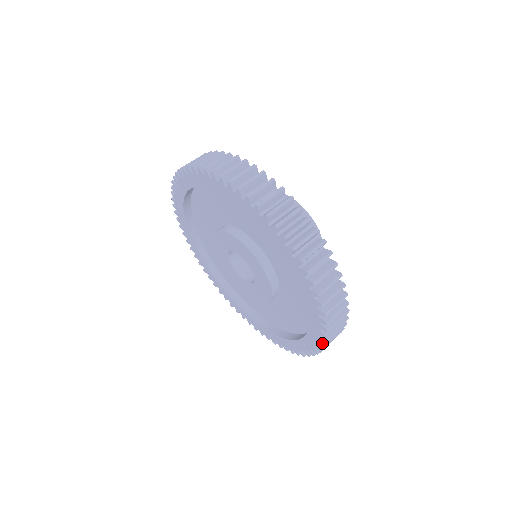
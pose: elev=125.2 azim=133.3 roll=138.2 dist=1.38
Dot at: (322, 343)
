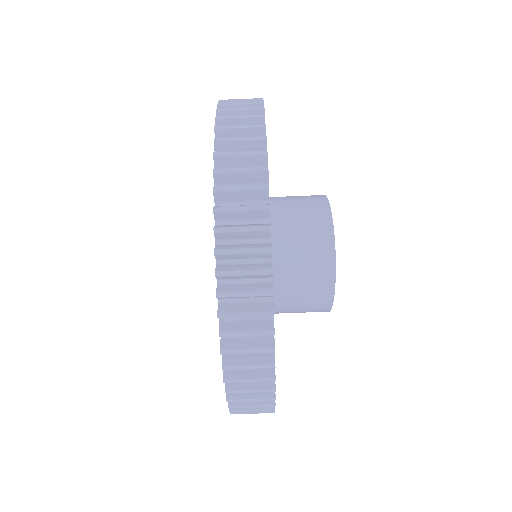
Dot at: occluded
